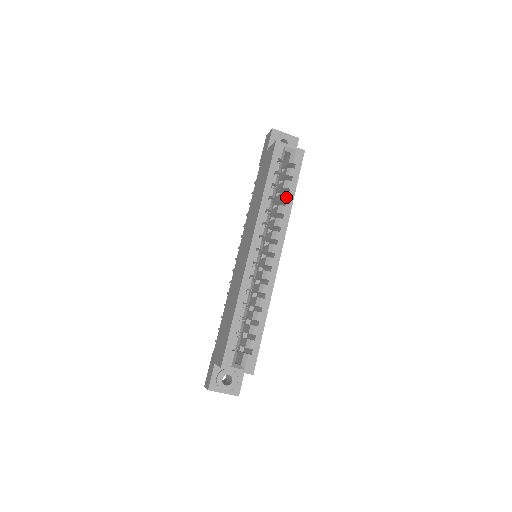
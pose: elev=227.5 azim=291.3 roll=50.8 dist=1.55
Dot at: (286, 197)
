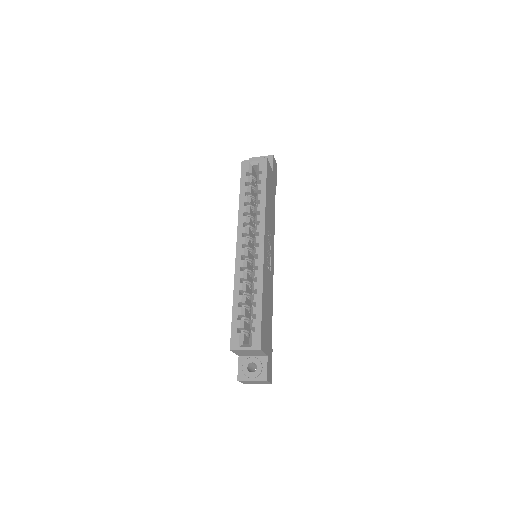
Dot at: (259, 197)
